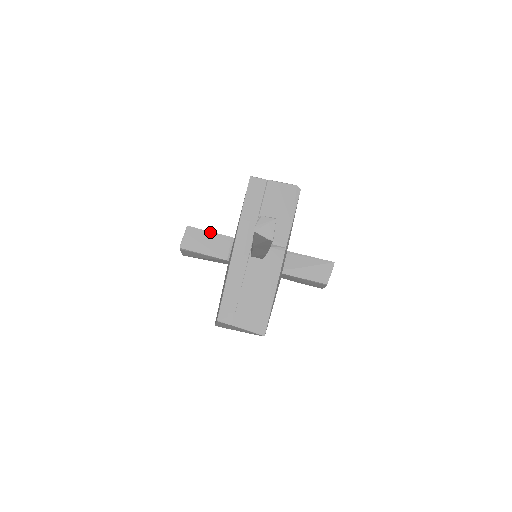
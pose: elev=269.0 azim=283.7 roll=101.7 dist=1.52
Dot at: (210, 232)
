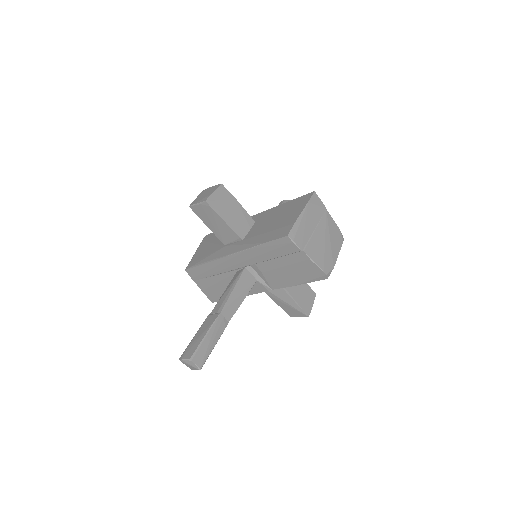
Dot at: (223, 221)
